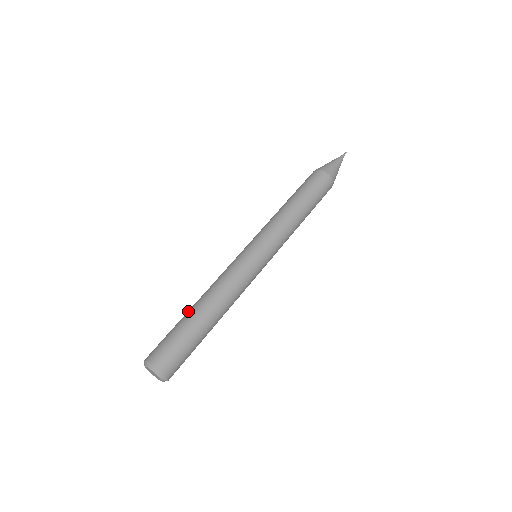
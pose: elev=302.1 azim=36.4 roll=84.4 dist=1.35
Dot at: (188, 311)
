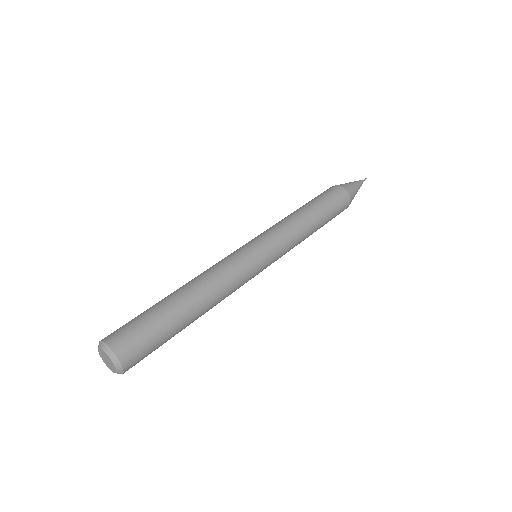
Dot at: occluded
